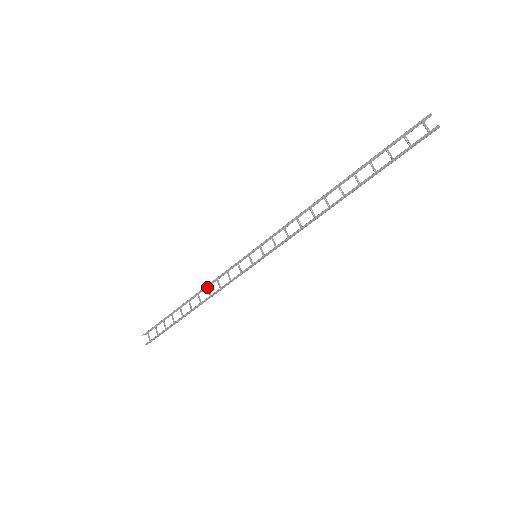
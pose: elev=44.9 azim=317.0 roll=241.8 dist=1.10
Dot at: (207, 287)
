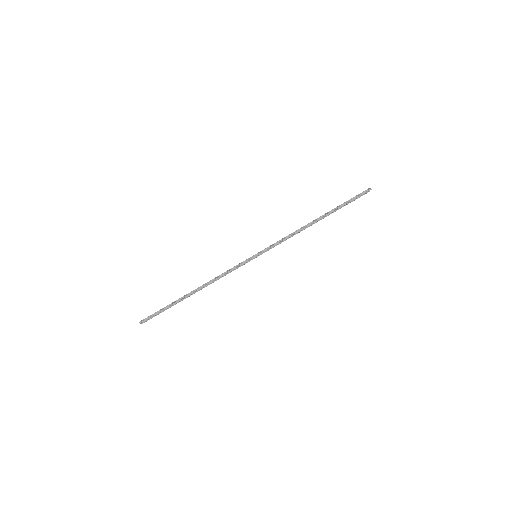
Dot at: (213, 282)
